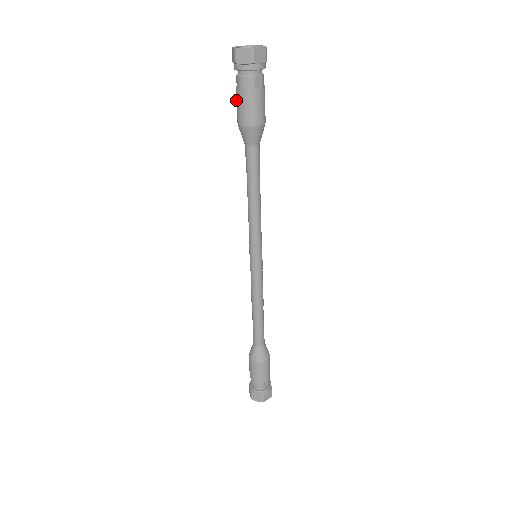
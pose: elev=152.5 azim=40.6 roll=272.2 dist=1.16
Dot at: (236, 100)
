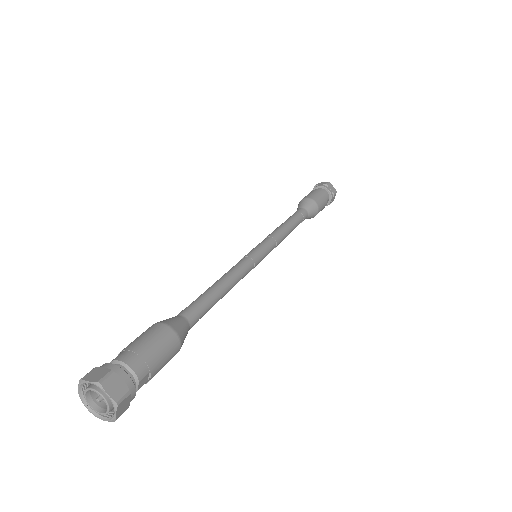
Dot at: occluded
